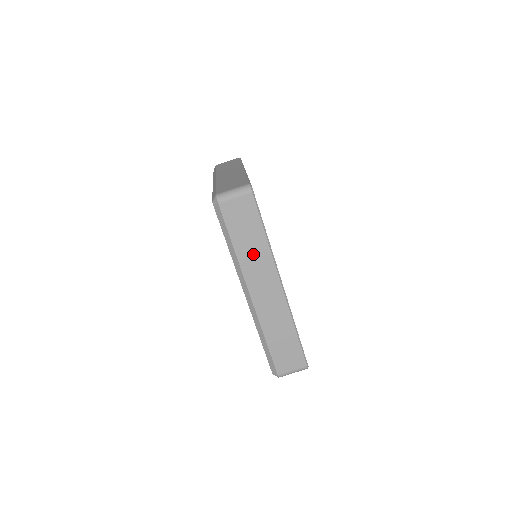
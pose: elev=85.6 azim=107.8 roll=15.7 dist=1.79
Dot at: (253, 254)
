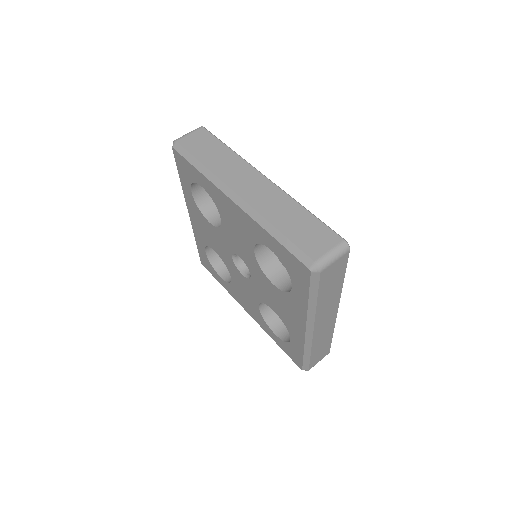
Dot at: (223, 163)
